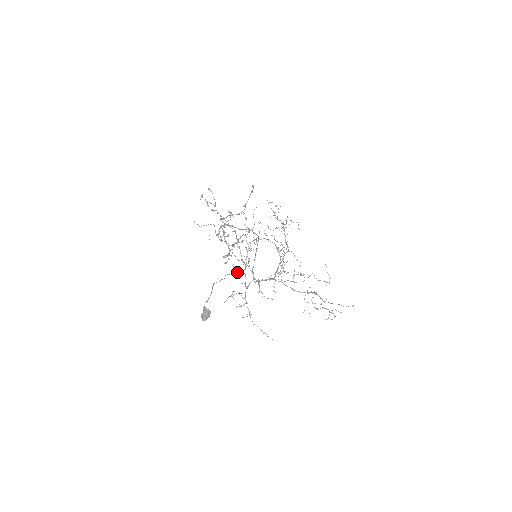
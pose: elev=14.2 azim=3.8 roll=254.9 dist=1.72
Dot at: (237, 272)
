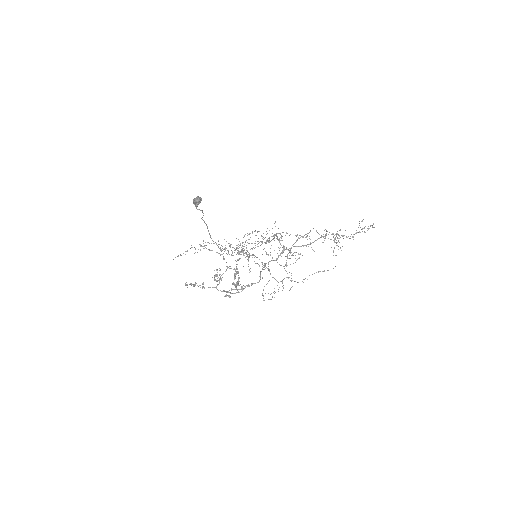
Dot at: (241, 254)
